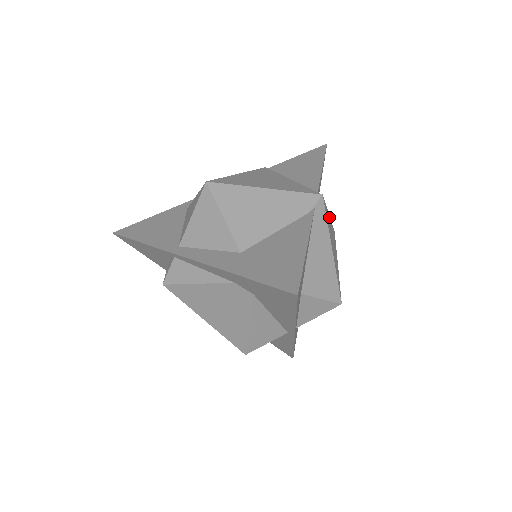
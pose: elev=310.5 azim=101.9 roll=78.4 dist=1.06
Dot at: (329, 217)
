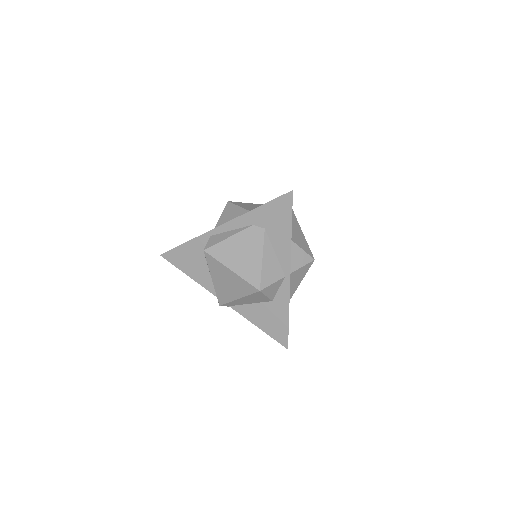
Dot at: occluded
